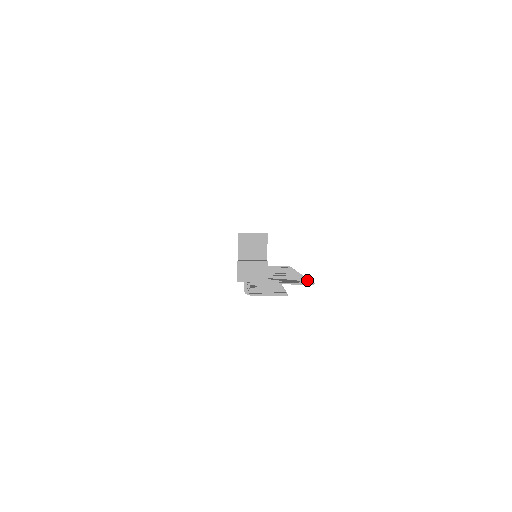
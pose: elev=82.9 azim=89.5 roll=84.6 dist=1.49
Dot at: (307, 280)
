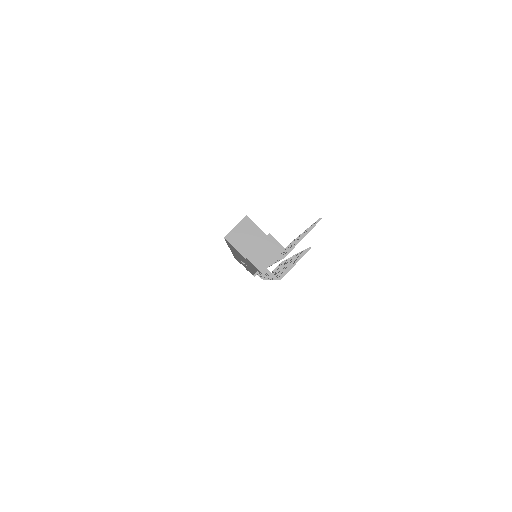
Dot at: occluded
